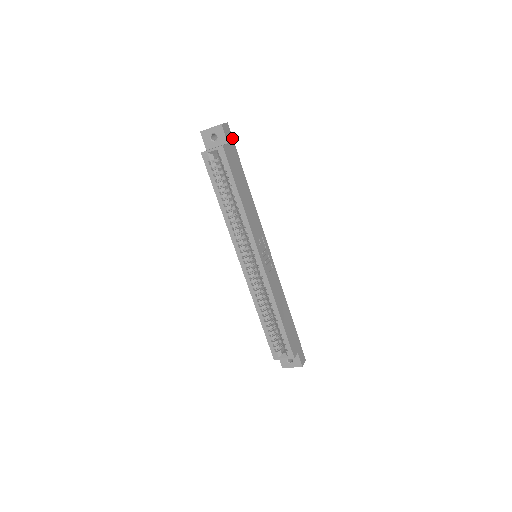
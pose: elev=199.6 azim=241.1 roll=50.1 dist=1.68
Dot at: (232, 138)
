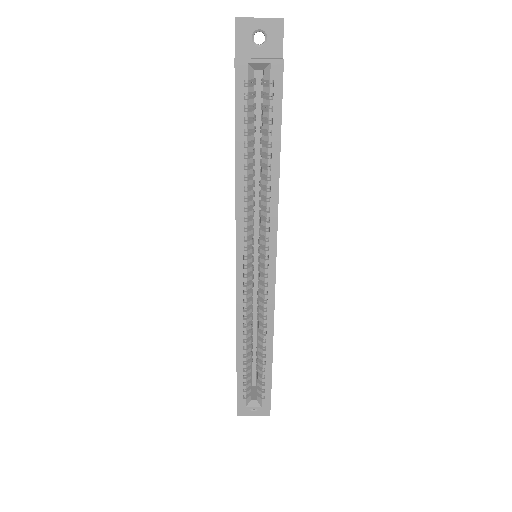
Dot at: occluded
